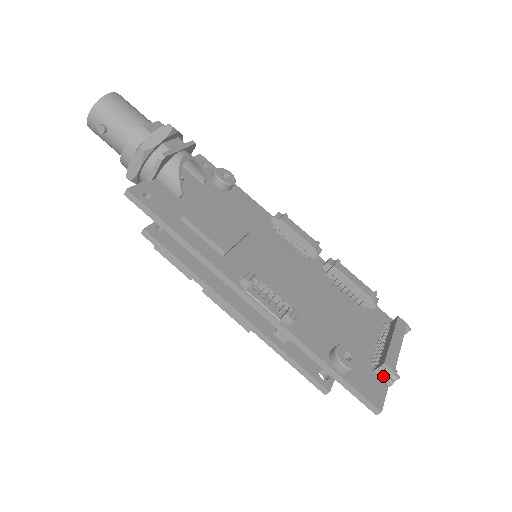
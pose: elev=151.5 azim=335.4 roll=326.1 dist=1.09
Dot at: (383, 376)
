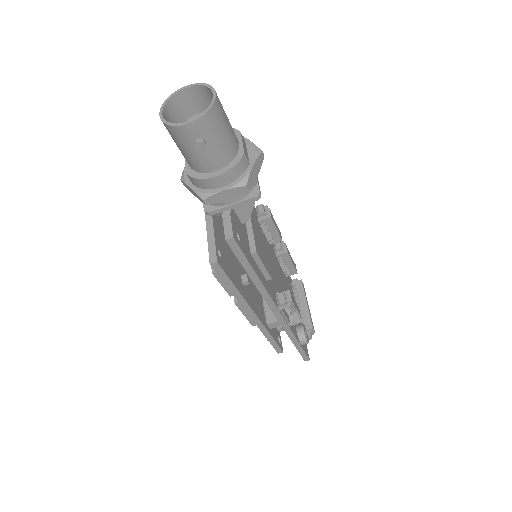
Dot at: (310, 336)
